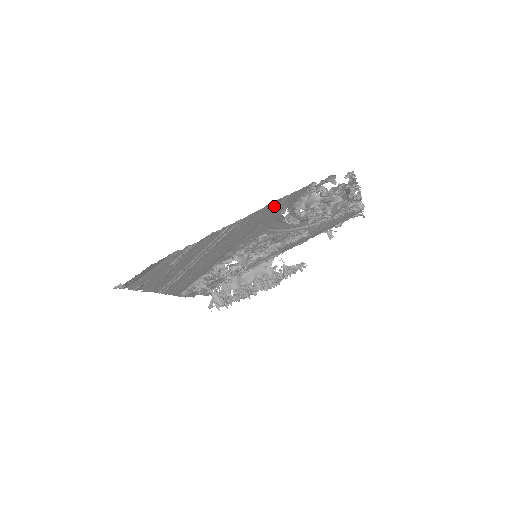
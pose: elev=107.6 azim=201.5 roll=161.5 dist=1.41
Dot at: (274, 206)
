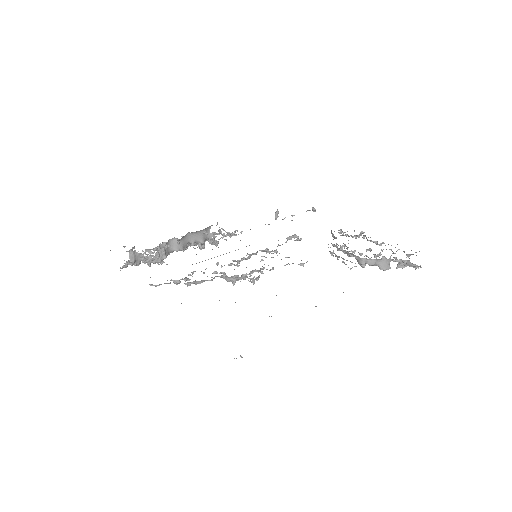
Dot at: occluded
